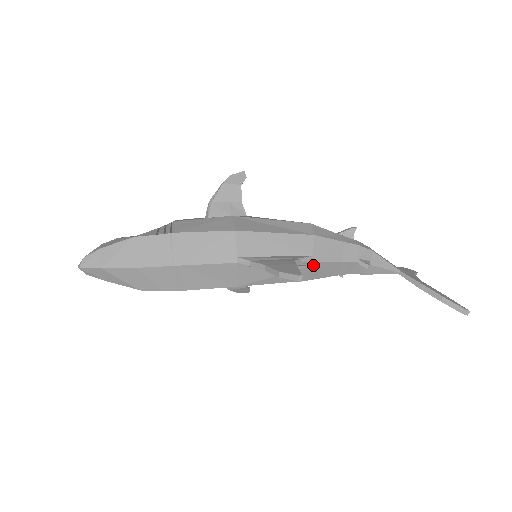
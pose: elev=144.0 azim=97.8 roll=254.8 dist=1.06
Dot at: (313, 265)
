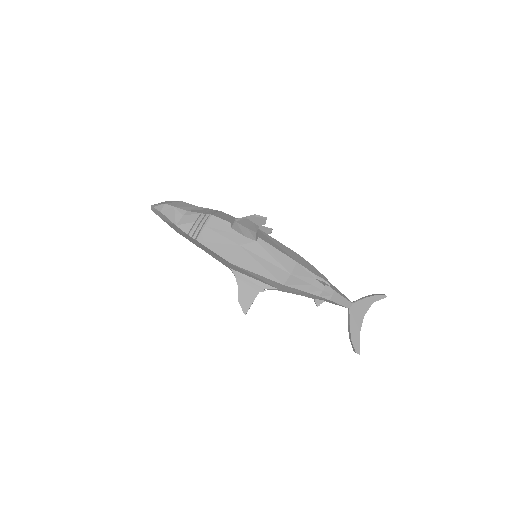
Dot at: occluded
